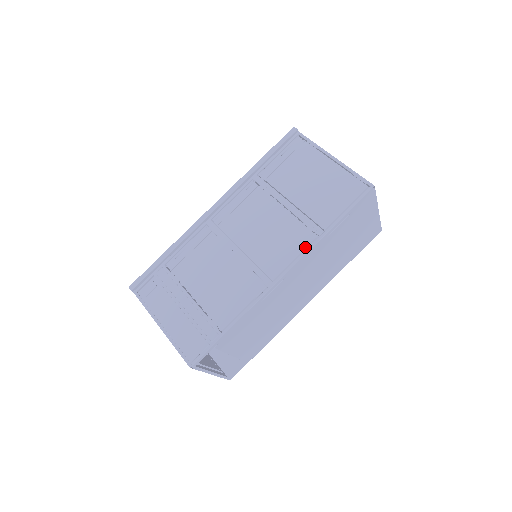
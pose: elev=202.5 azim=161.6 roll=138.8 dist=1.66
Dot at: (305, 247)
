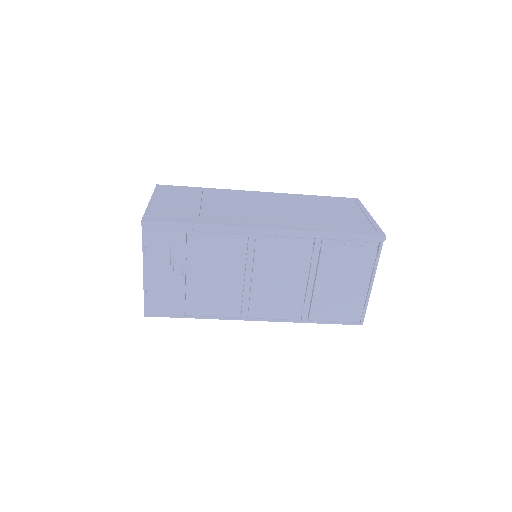
Dot at: (287, 319)
